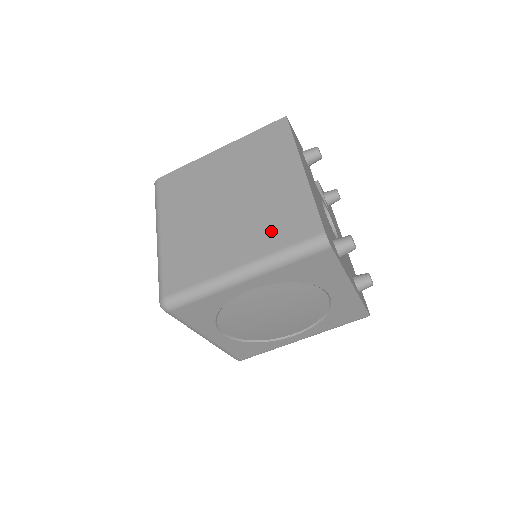
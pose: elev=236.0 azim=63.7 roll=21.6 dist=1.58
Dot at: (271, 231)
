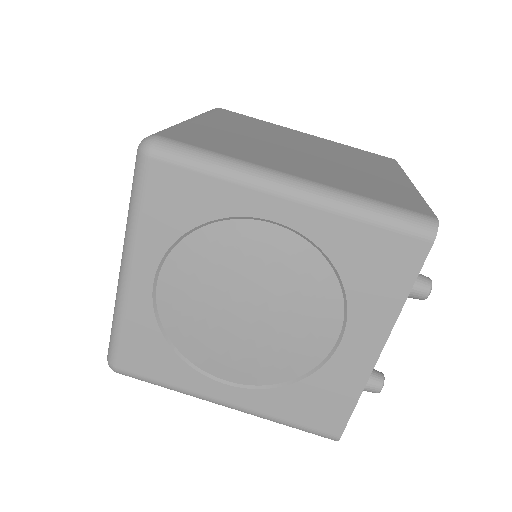
Dot at: (356, 183)
